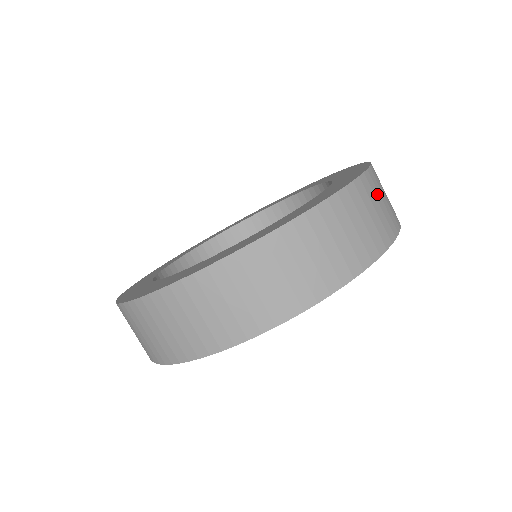
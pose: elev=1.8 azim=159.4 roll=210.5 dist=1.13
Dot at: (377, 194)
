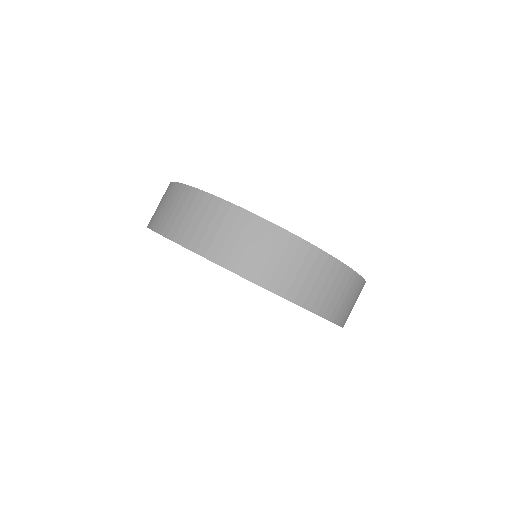
Dot at: (337, 283)
